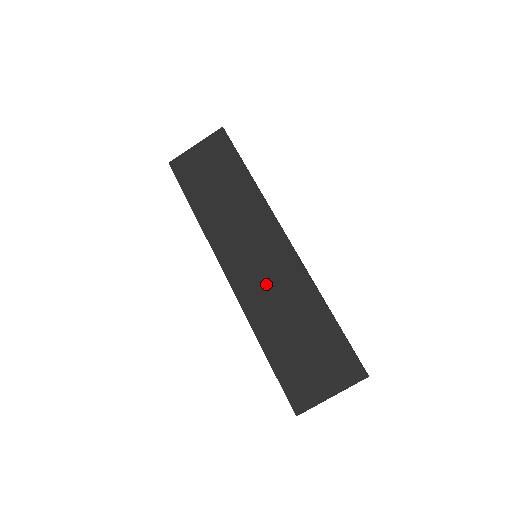
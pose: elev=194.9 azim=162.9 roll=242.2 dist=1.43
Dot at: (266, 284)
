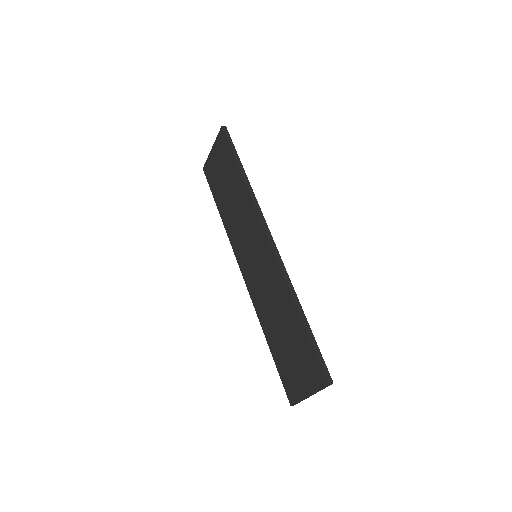
Dot at: (262, 284)
